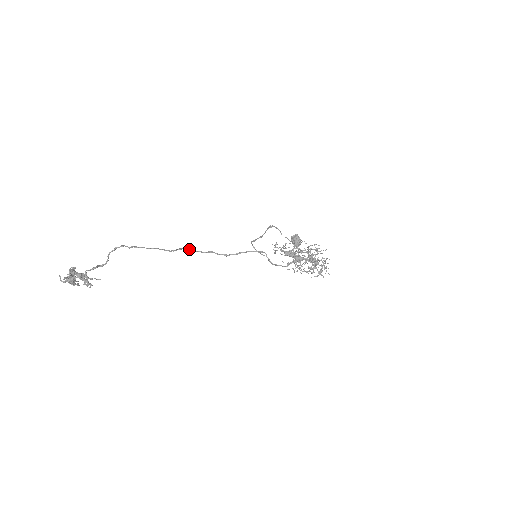
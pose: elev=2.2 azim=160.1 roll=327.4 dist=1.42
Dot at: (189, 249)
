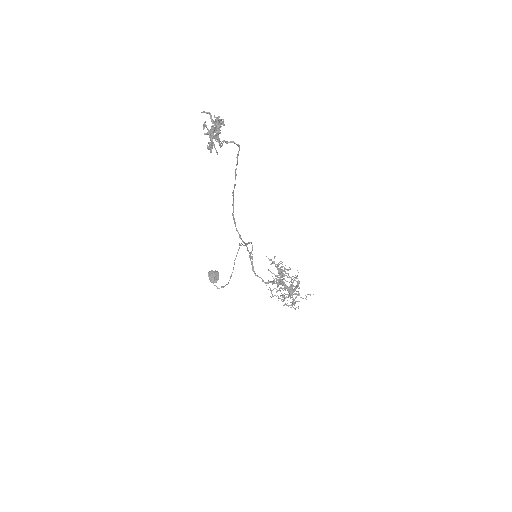
Dot at: (233, 204)
